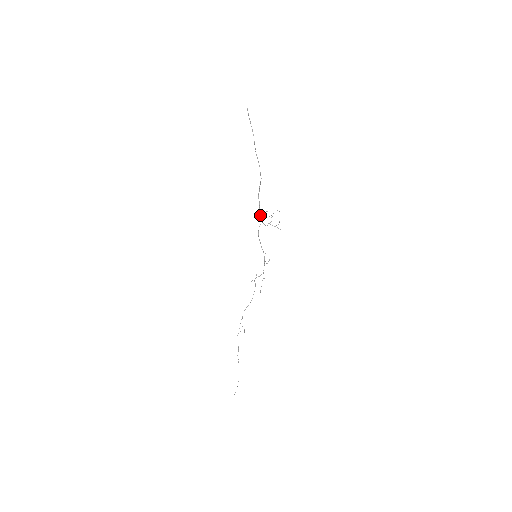
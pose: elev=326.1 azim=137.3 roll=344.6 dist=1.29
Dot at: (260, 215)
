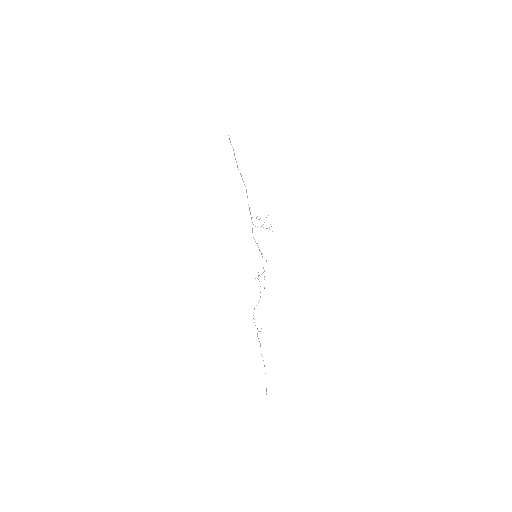
Dot at: (251, 219)
